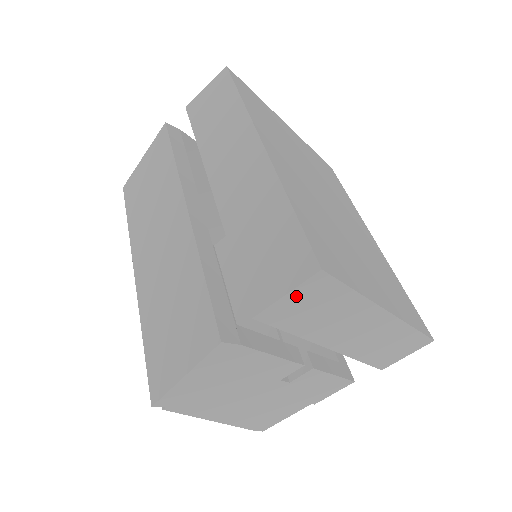
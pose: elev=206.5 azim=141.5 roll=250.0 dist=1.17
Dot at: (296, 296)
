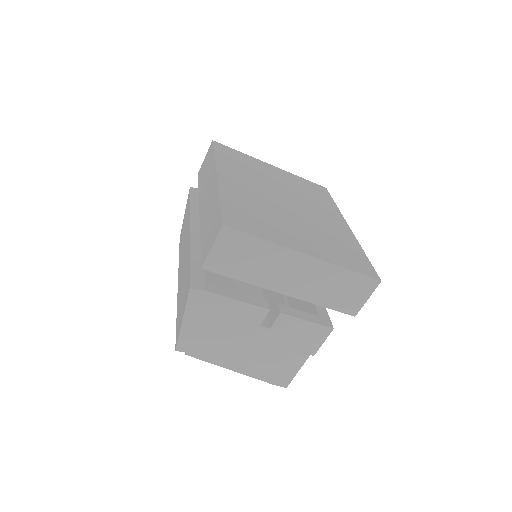
Dot at: (220, 248)
